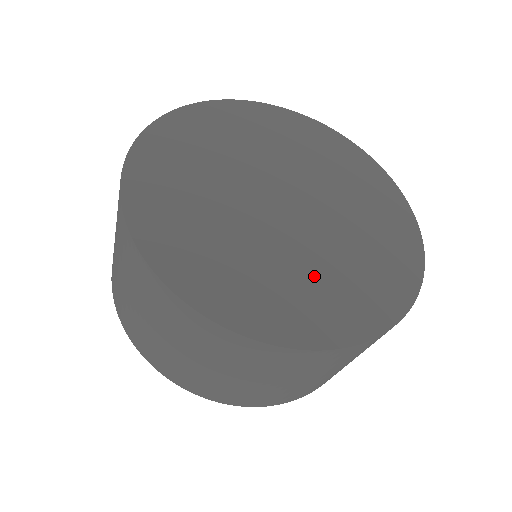
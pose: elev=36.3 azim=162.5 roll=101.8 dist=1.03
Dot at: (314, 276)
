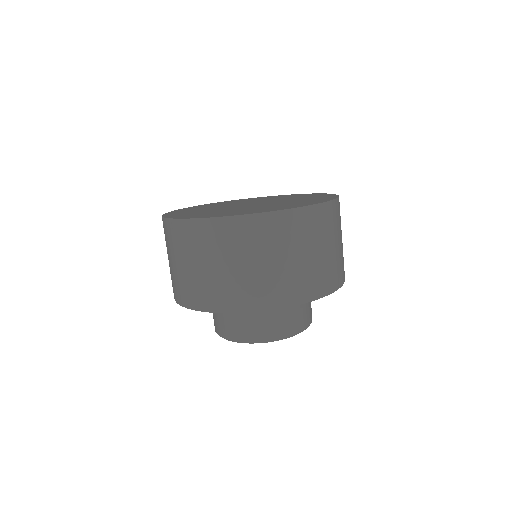
Dot at: (228, 211)
